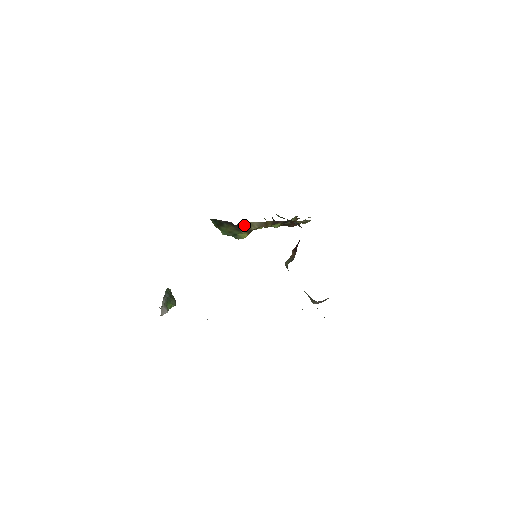
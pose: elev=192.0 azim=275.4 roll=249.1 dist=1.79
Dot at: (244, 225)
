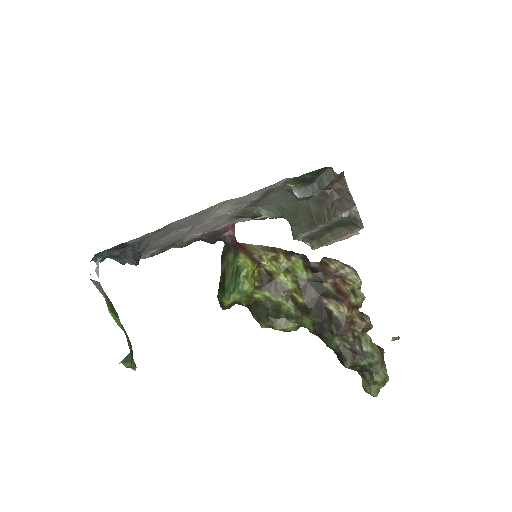
Dot at: (242, 248)
